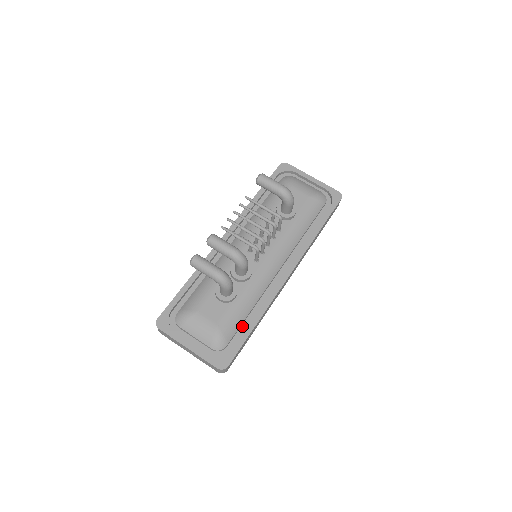
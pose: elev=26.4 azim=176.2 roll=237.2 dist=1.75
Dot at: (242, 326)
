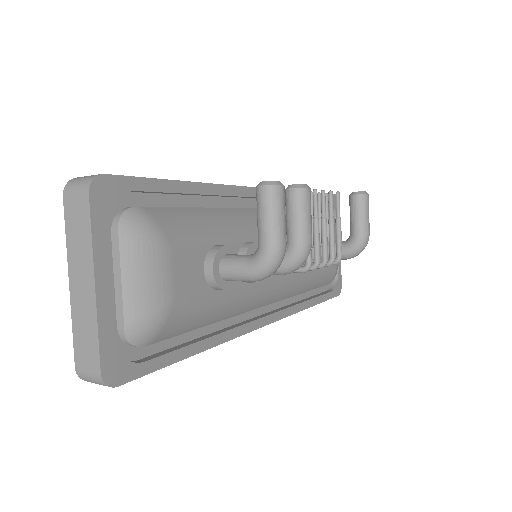
Dot at: occluded
